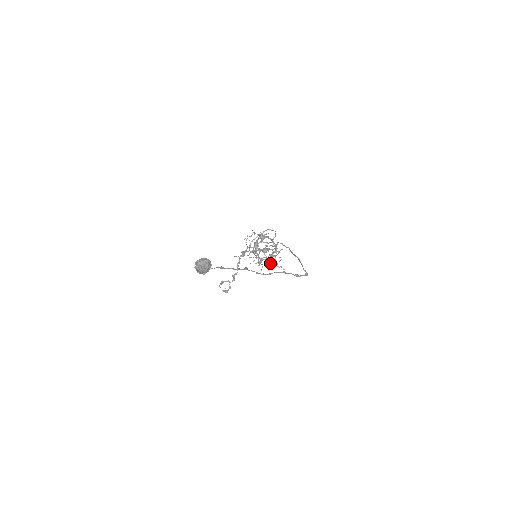
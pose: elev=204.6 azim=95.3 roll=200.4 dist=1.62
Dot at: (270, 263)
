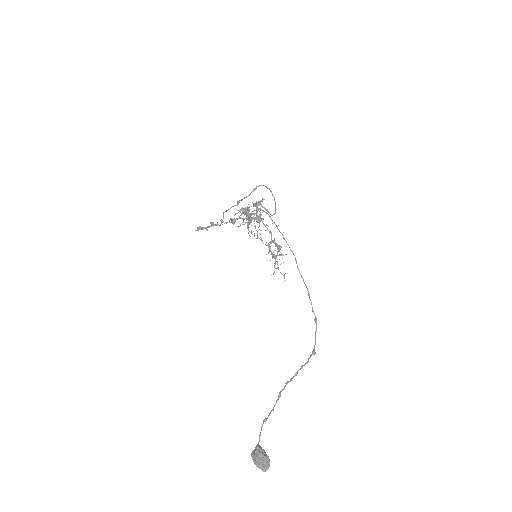
Dot at: (273, 274)
